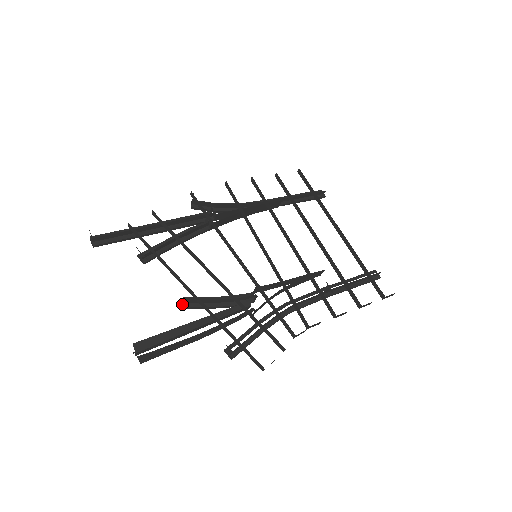
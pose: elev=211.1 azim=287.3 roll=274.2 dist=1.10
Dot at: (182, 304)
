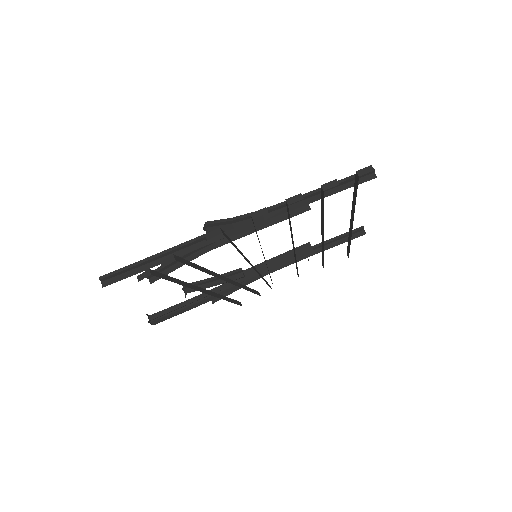
Dot at: (183, 287)
